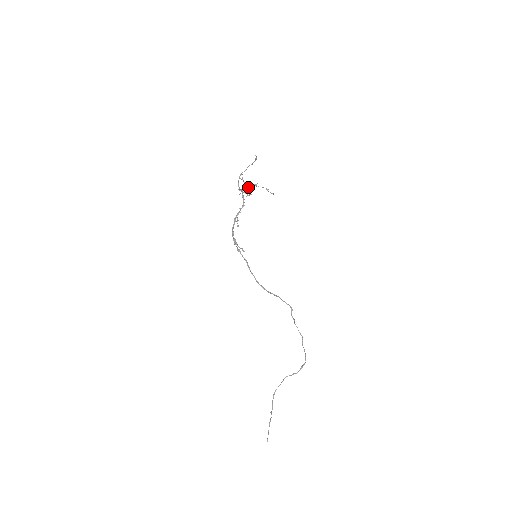
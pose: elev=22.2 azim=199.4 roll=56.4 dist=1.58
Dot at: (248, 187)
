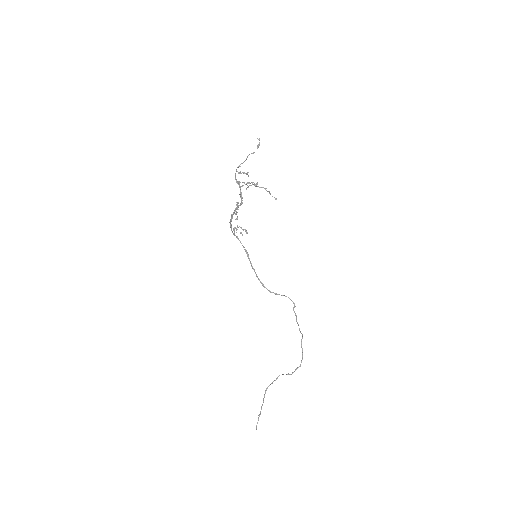
Dot at: occluded
